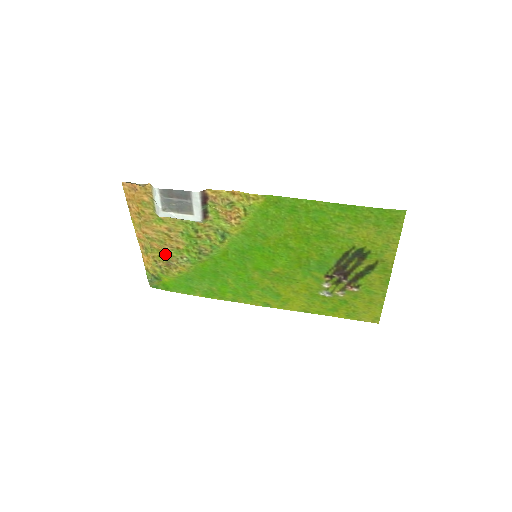
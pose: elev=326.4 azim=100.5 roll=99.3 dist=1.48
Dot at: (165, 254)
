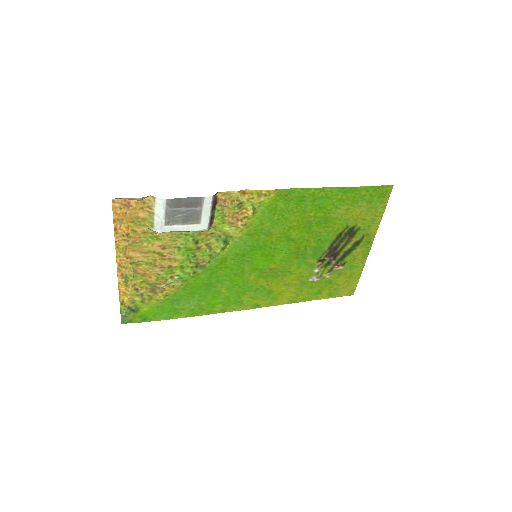
Dot at: (151, 278)
